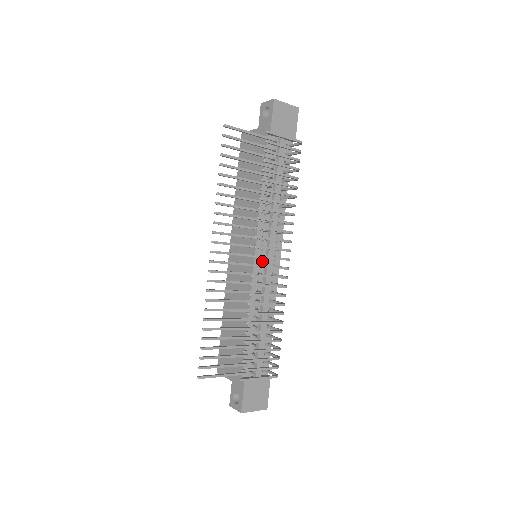
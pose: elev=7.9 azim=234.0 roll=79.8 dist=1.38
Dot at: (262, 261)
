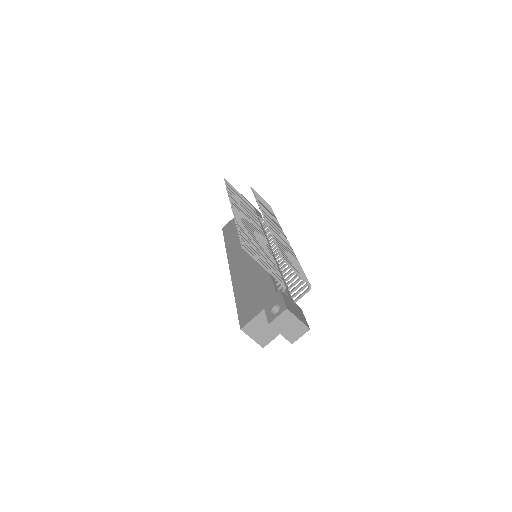
Dot at: occluded
